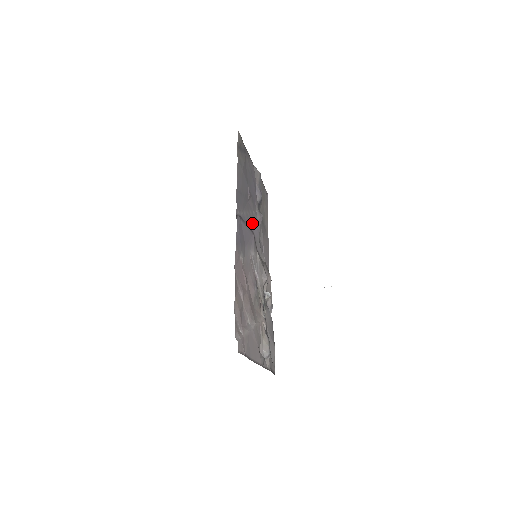
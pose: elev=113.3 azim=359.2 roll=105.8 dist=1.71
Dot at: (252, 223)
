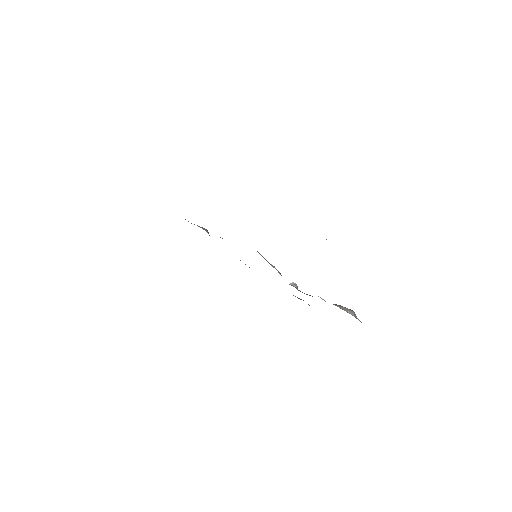
Dot at: occluded
